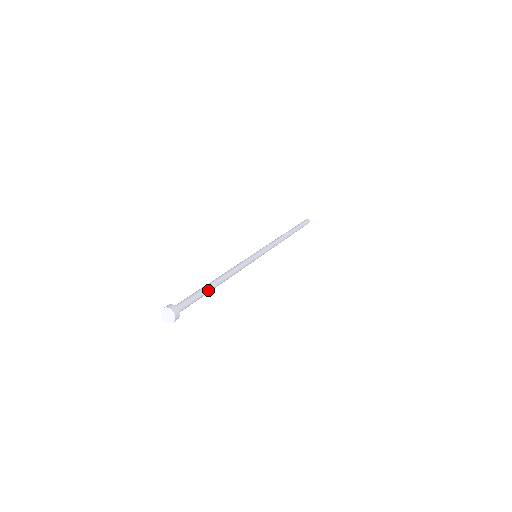
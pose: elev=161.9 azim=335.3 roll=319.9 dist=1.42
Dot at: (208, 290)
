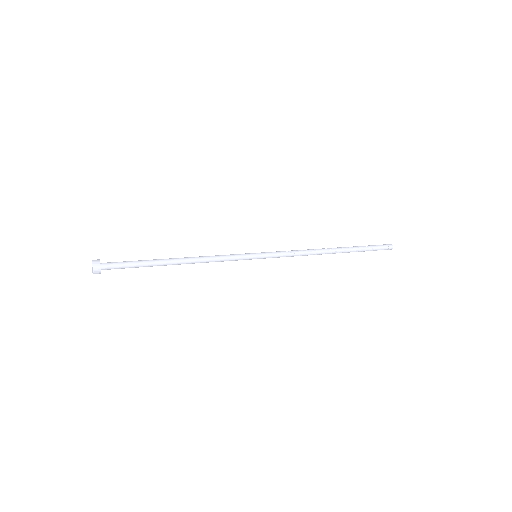
Dot at: (154, 264)
